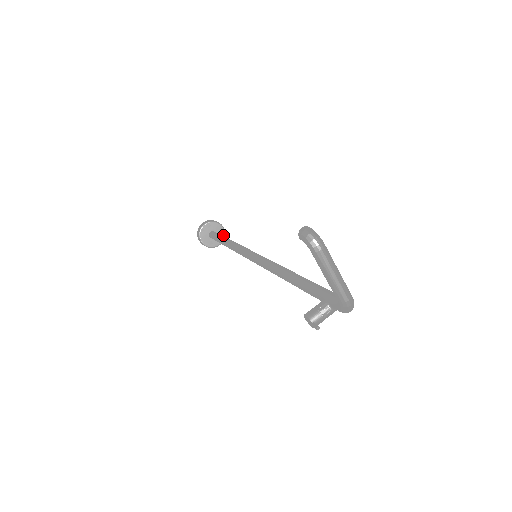
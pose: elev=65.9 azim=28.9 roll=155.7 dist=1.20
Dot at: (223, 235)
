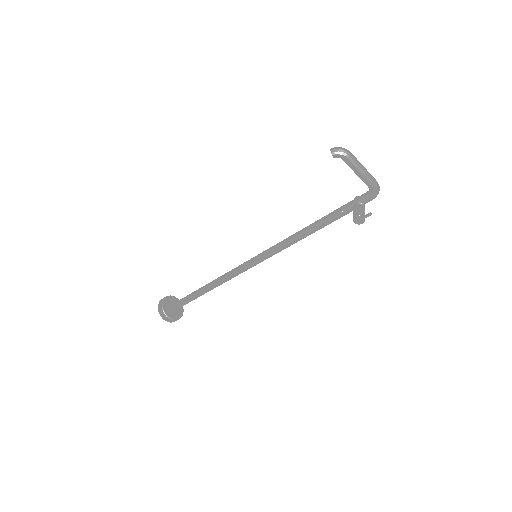
Dot at: occluded
